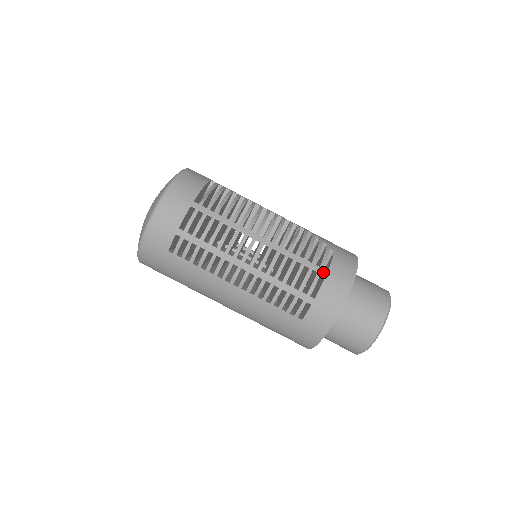
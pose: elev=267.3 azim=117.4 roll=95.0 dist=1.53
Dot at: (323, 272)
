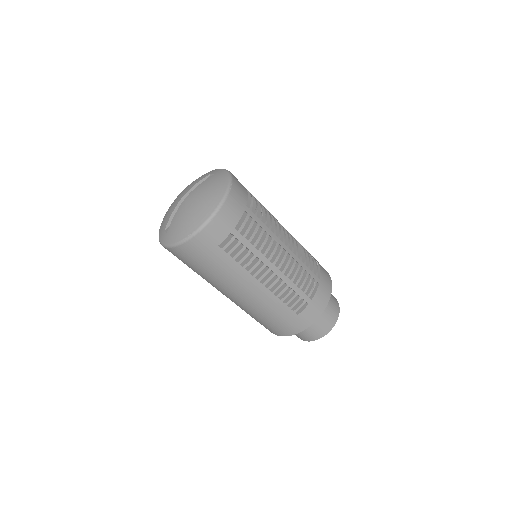
Dot at: (318, 280)
